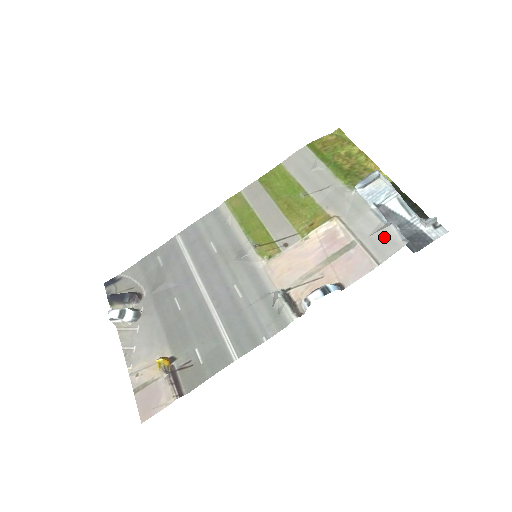
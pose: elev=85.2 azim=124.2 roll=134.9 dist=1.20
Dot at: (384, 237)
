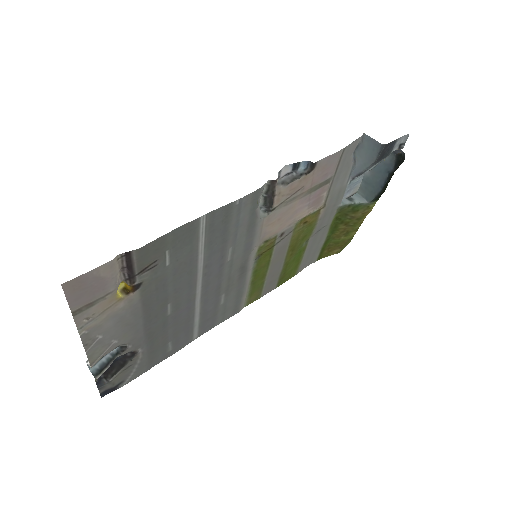
Dot at: occluded
